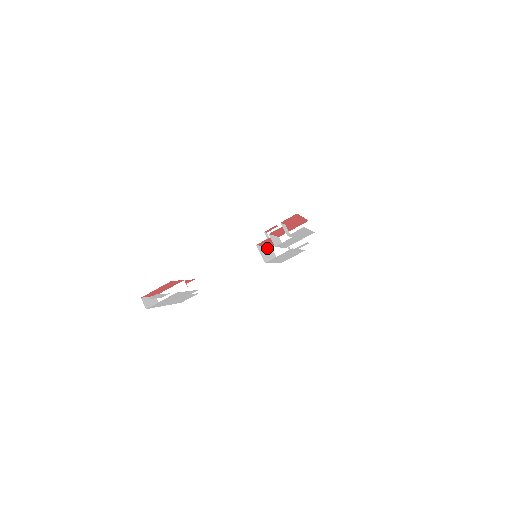
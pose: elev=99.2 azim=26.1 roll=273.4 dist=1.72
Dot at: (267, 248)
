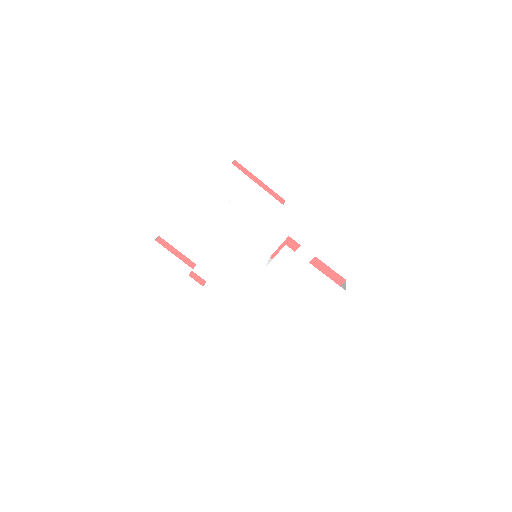
Dot at: occluded
